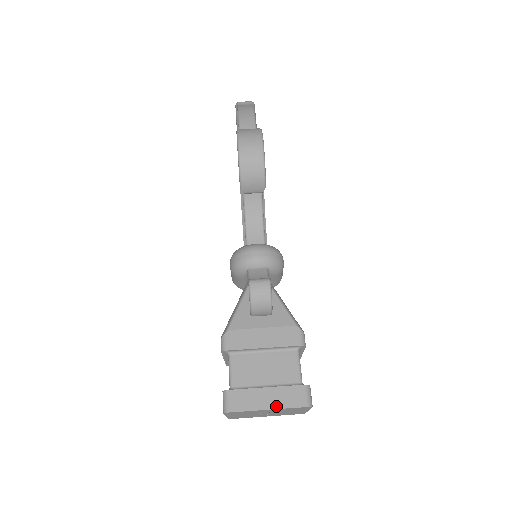
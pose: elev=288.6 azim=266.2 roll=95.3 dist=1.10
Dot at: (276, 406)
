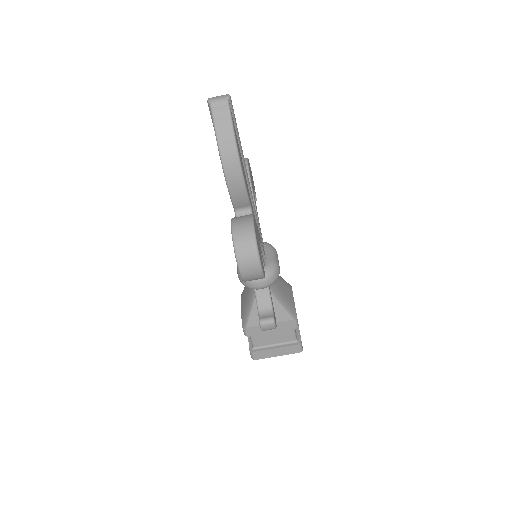
Dot at: (282, 355)
